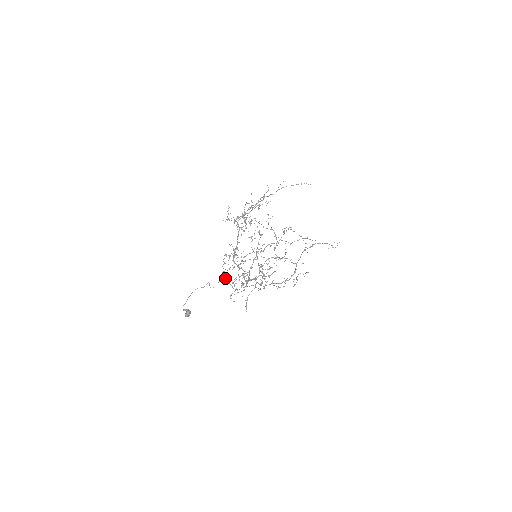
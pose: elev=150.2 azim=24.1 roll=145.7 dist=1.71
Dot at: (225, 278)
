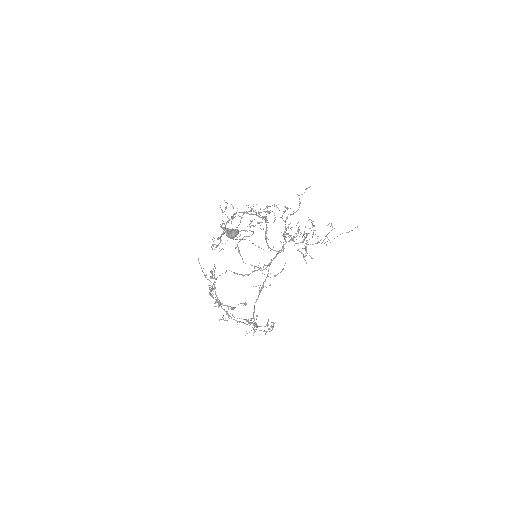
Dot at: (238, 250)
